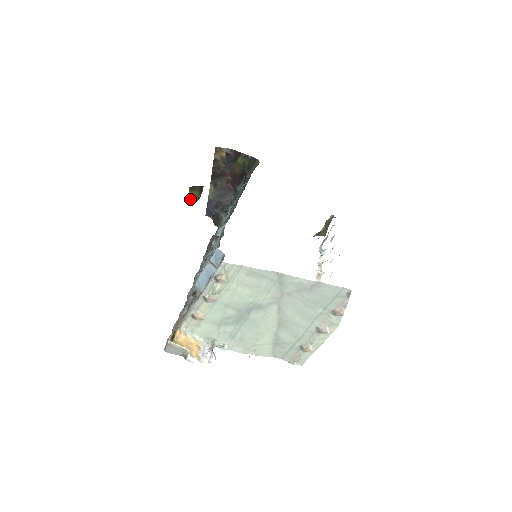
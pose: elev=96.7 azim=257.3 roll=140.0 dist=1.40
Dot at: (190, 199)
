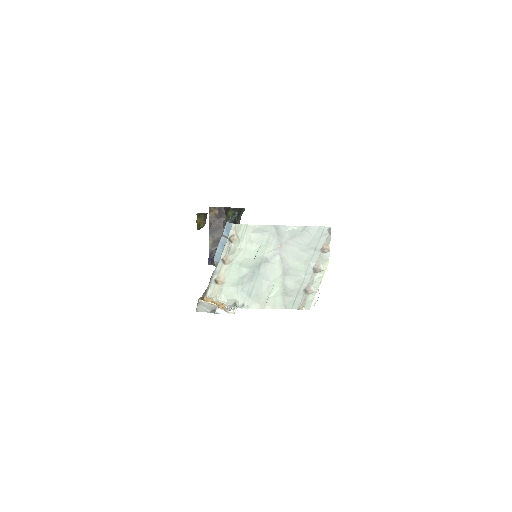
Dot at: (198, 225)
